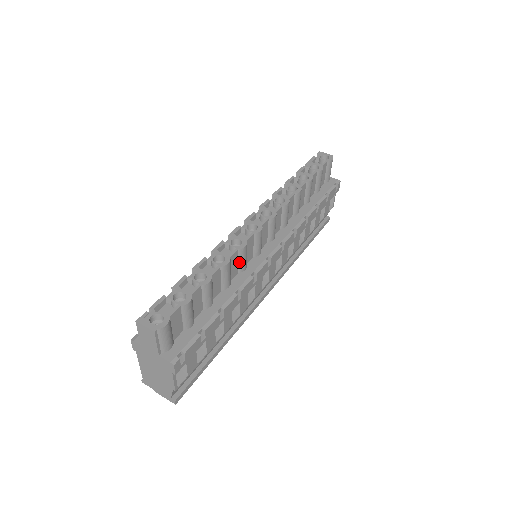
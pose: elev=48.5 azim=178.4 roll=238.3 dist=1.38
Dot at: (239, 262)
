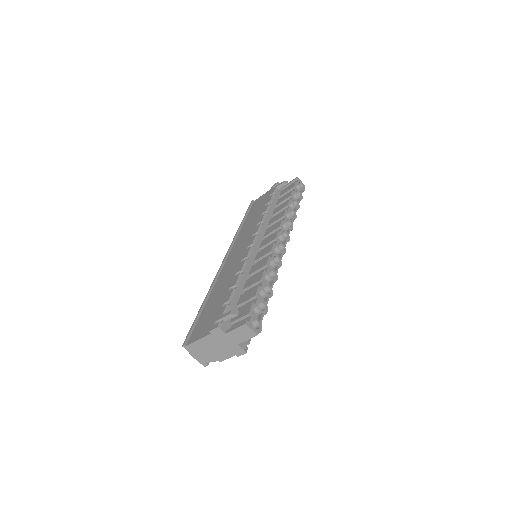
Dot at: occluded
